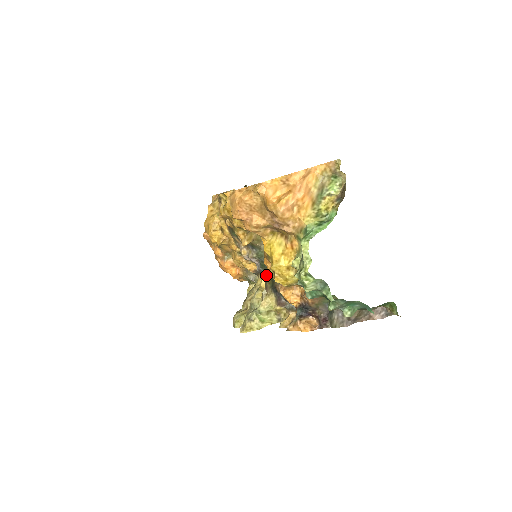
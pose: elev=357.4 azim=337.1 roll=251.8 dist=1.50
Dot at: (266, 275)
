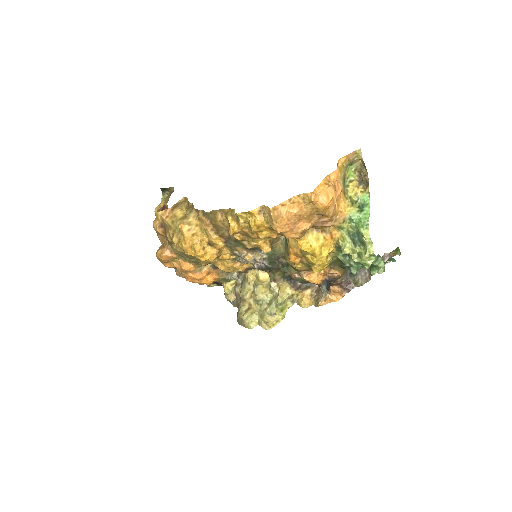
Dot at: (274, 269)
